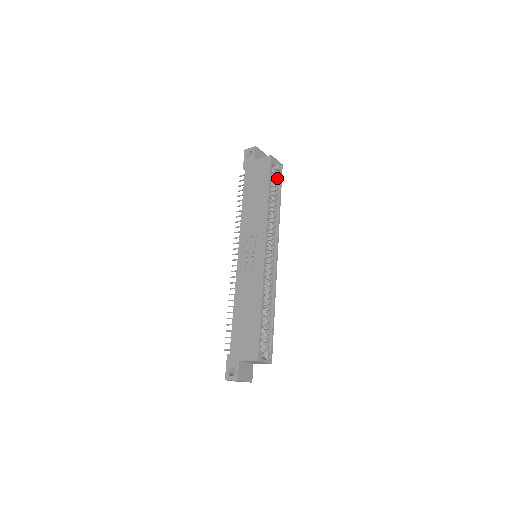
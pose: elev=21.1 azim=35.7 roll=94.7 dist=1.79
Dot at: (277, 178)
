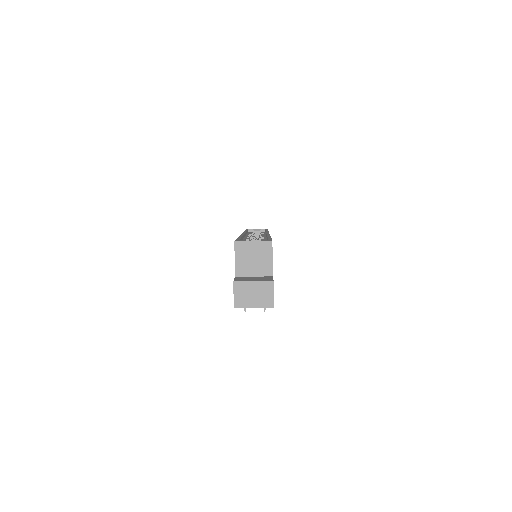
Dot at: occluded
